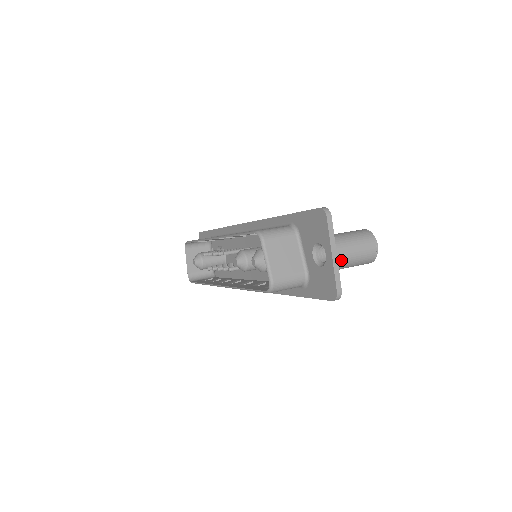
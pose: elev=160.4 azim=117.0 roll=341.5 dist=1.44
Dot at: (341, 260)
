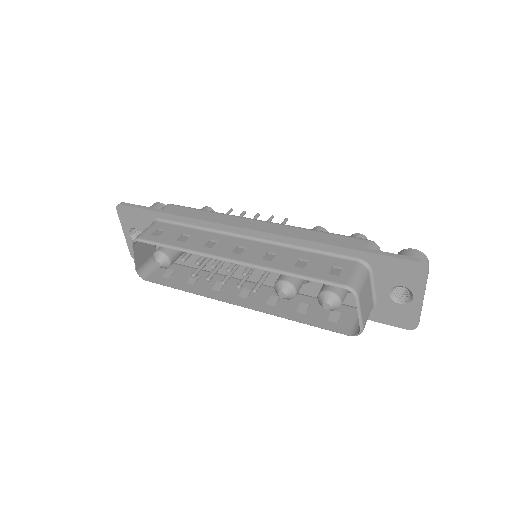
Dot at: occluded
